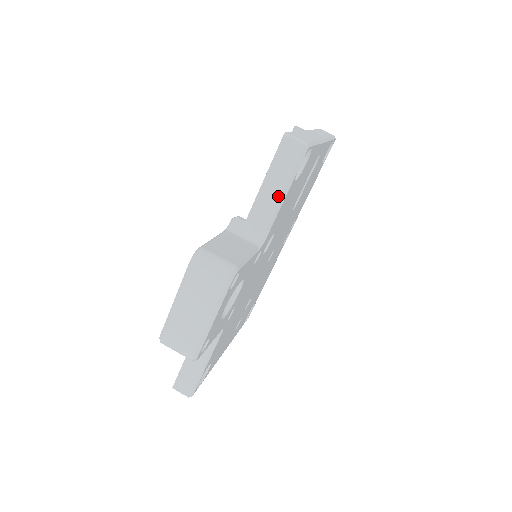
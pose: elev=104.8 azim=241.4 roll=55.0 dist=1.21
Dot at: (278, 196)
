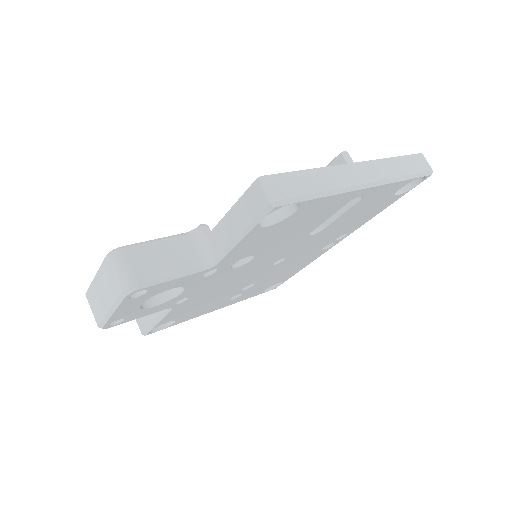
Dot at: (235, 234)
